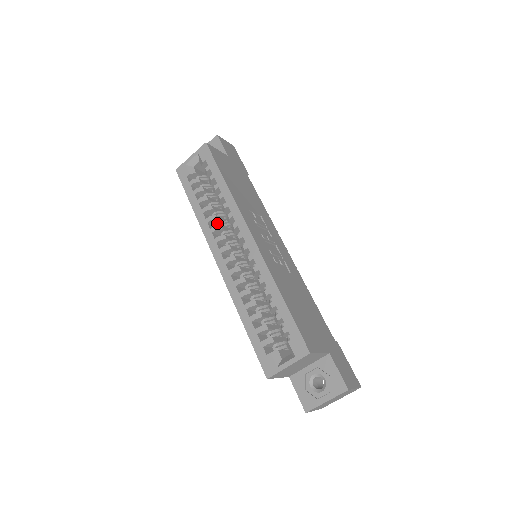
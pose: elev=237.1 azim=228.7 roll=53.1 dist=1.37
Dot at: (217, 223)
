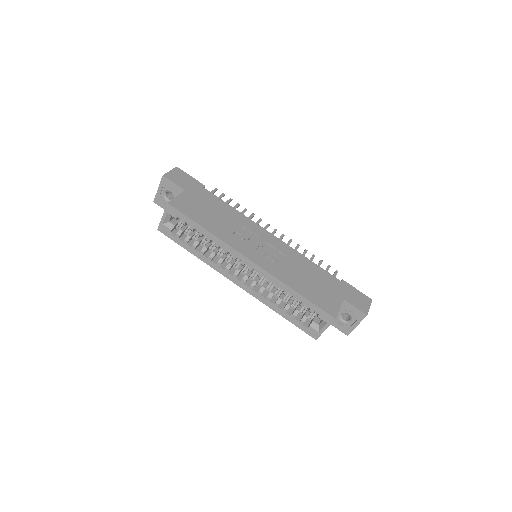
Dot at: (217, 255)
